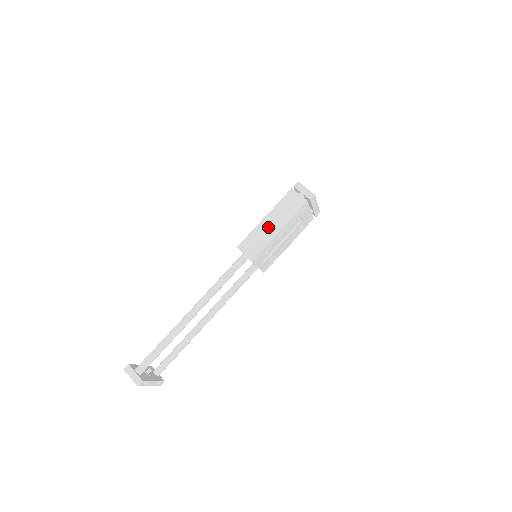
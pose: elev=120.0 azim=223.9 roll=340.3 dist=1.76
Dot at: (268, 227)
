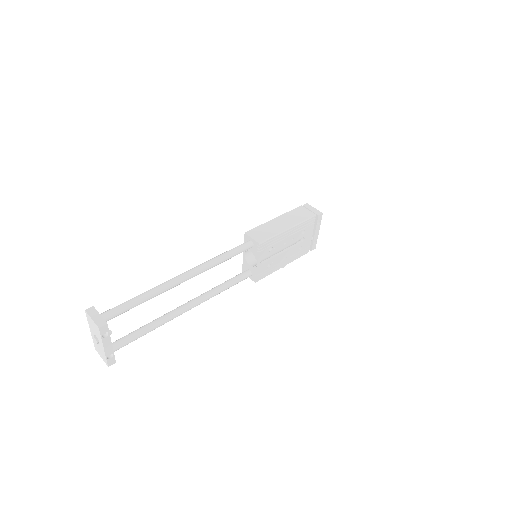
Dot at: (278, 224)
